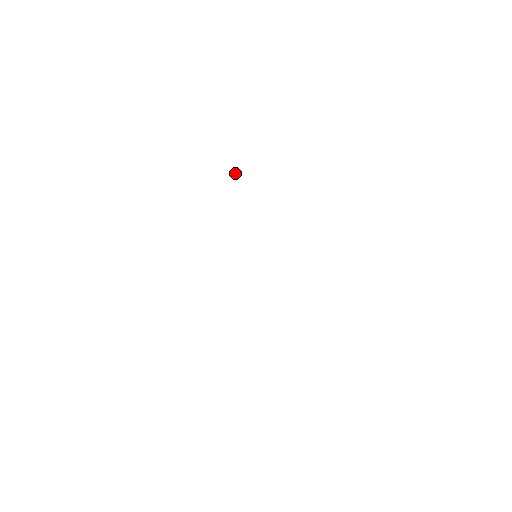
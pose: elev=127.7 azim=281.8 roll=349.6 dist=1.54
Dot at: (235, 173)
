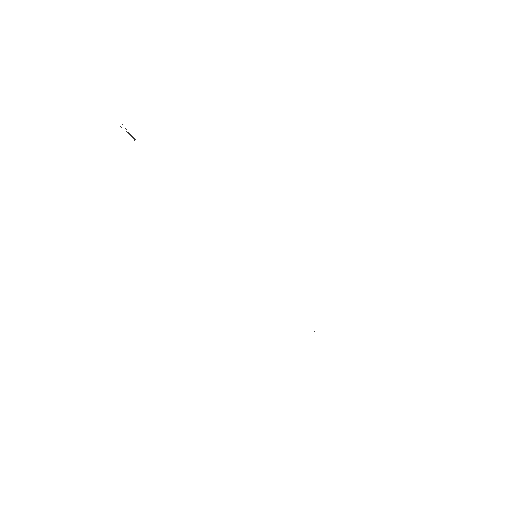
Dot at: (130, 135)
